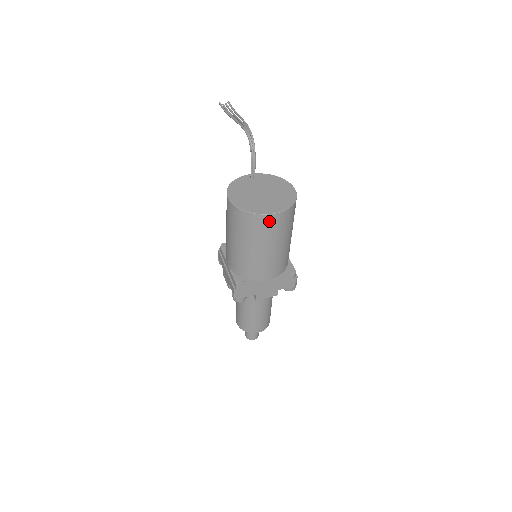
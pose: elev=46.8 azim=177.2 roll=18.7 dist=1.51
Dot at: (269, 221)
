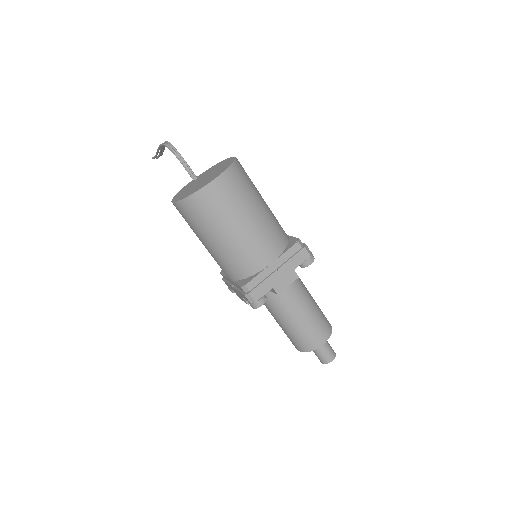
Dot at: (216, 191)
